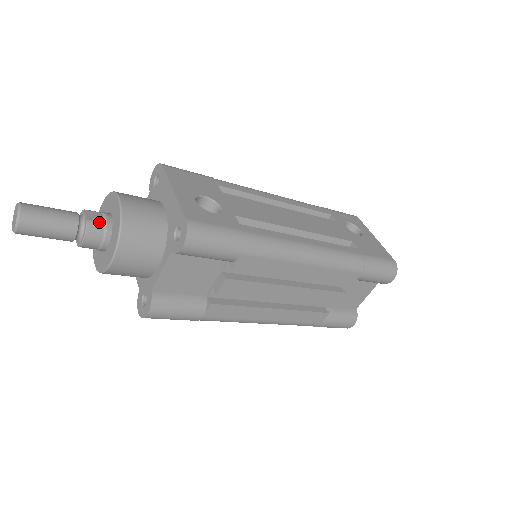
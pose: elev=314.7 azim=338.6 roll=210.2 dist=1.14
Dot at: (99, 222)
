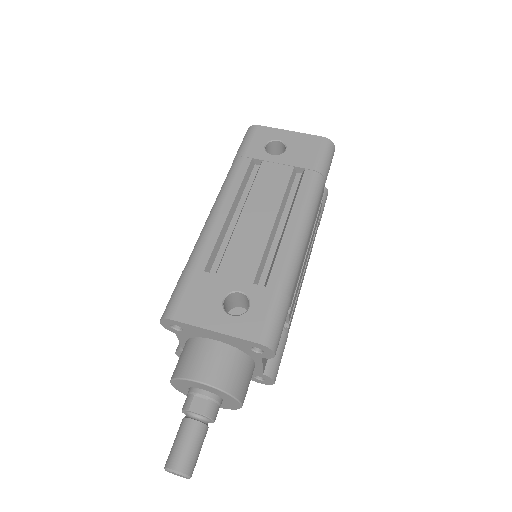
Dot at: (207, 404)
